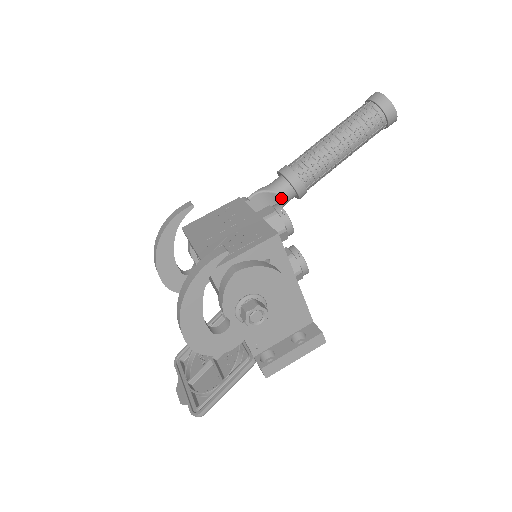
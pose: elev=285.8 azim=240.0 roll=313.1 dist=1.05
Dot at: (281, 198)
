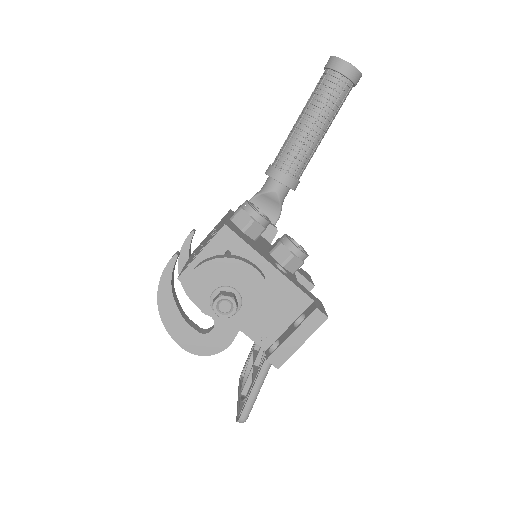
Dot at: (273, 196)
